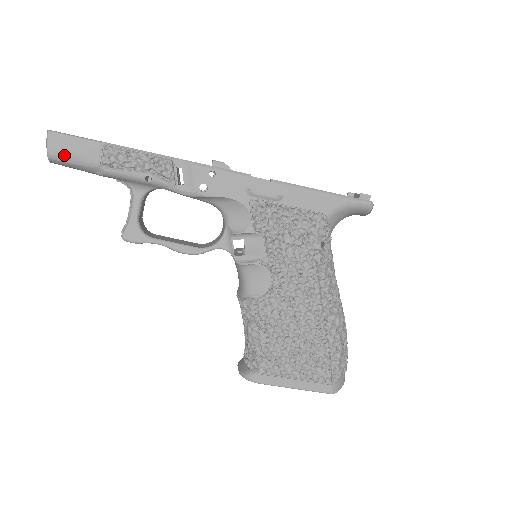
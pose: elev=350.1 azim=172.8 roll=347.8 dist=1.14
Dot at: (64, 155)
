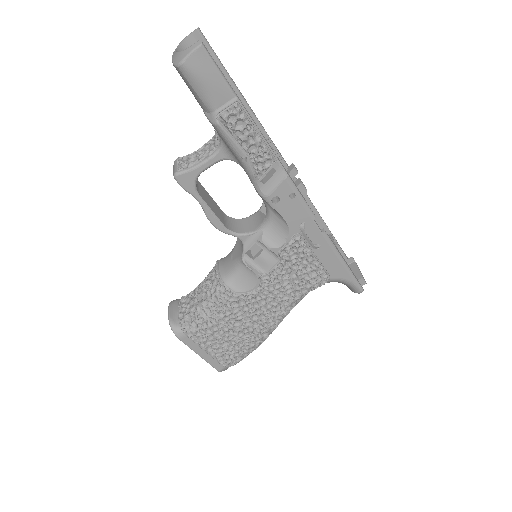
Dot at: (195, 78)
